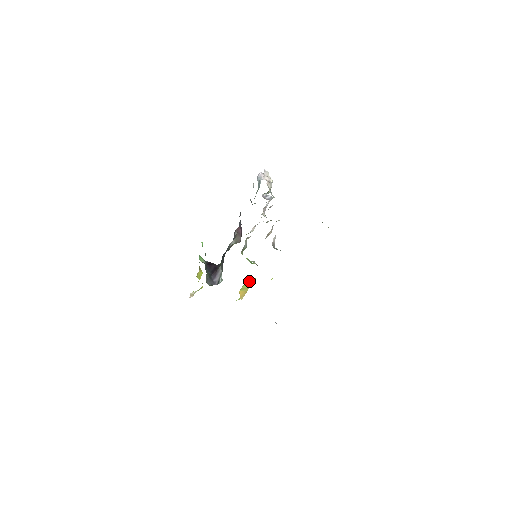
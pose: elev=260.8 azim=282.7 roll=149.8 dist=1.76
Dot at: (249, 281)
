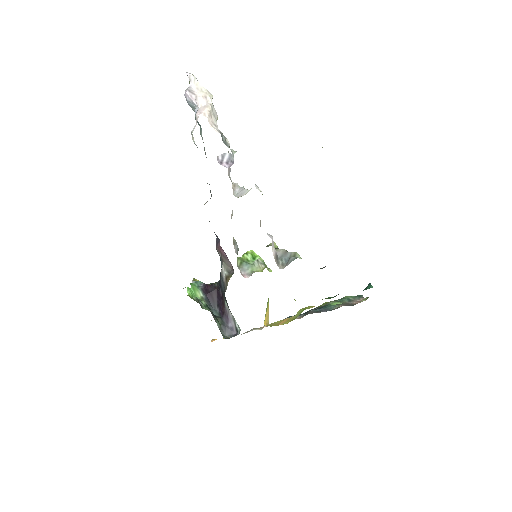
Dot at: (267, 302)
